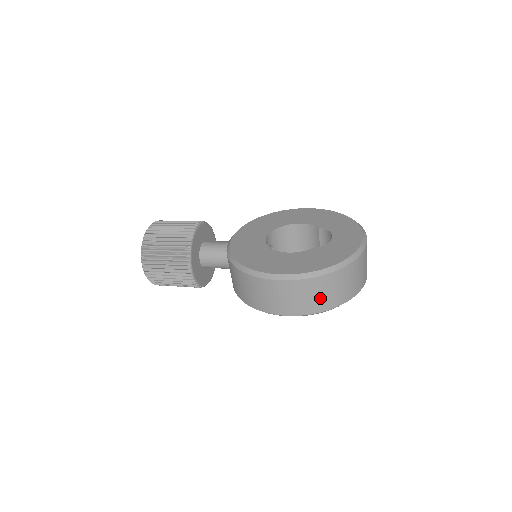
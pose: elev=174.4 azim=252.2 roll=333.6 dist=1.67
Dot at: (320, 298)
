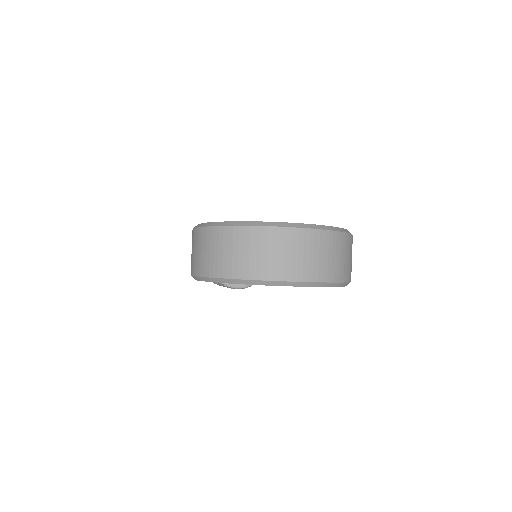
Dot at: (211, 257)
